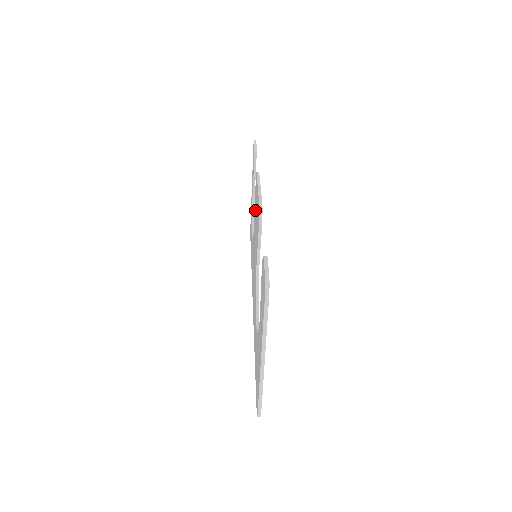
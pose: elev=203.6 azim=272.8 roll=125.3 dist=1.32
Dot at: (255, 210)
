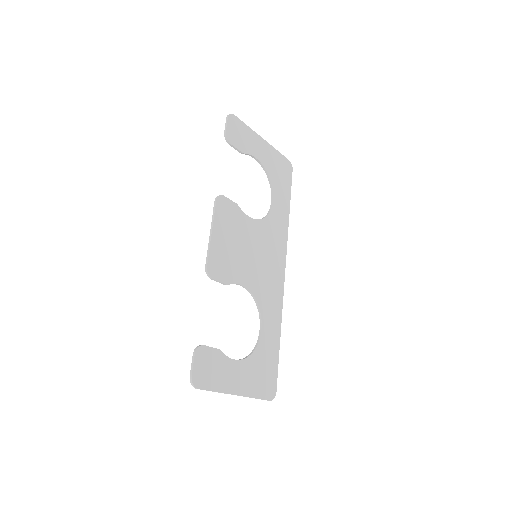
Dot at: (235, 224)
